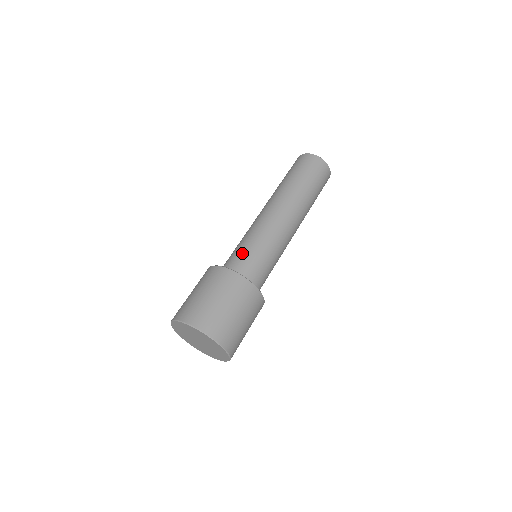
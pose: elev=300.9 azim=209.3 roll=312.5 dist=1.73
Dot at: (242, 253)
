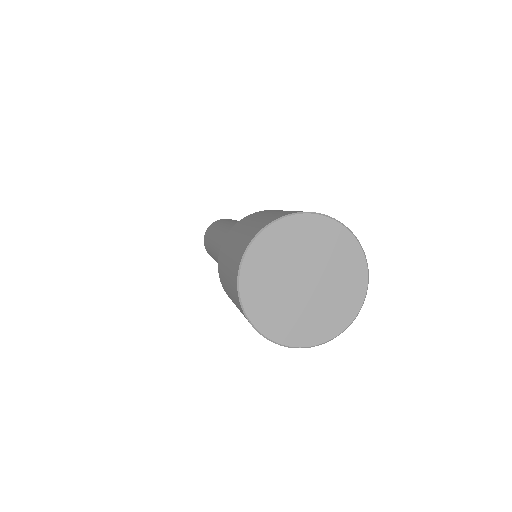
Dot at: occluded
